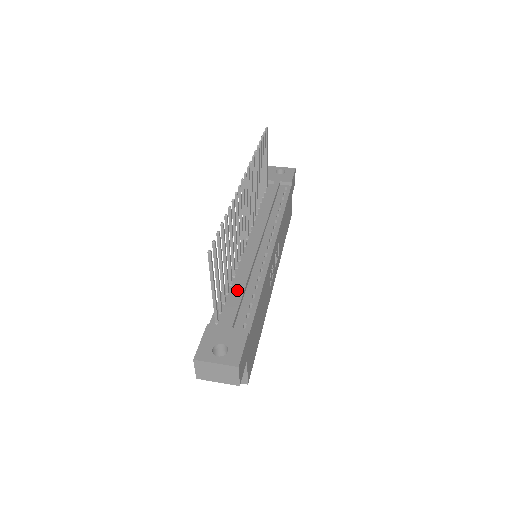
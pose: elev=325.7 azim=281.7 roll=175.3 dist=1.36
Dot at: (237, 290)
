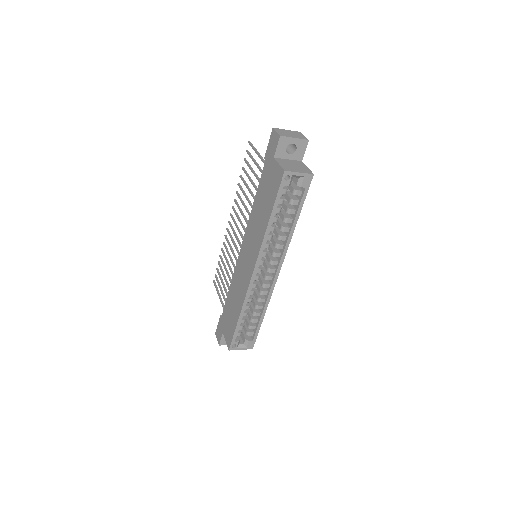
Dot at: occluded
